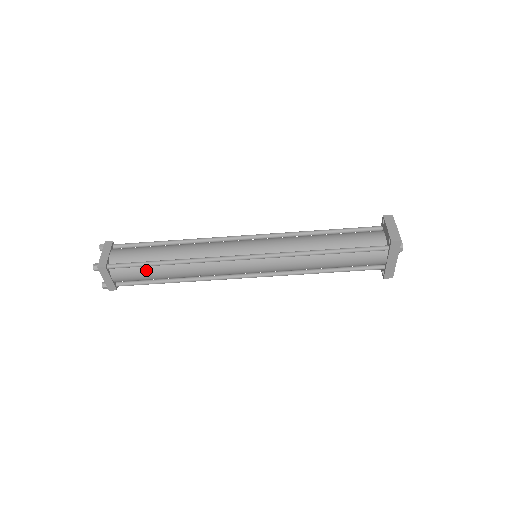
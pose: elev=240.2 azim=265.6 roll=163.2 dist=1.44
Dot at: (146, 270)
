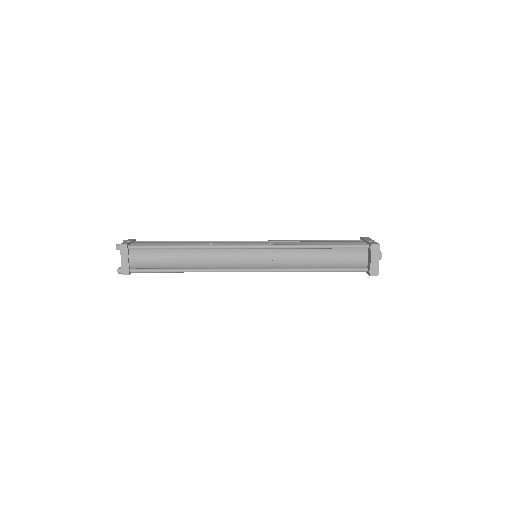
Dot at: occluded
